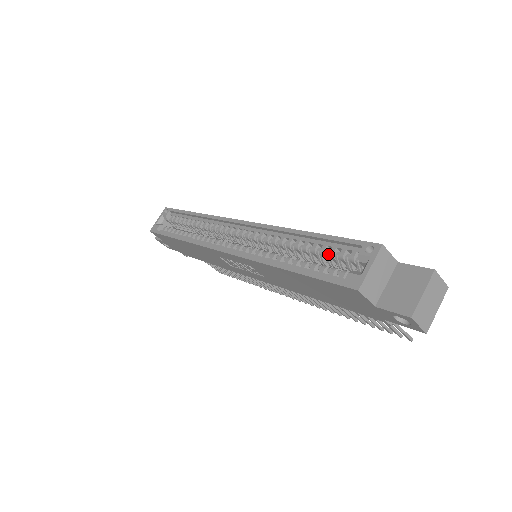
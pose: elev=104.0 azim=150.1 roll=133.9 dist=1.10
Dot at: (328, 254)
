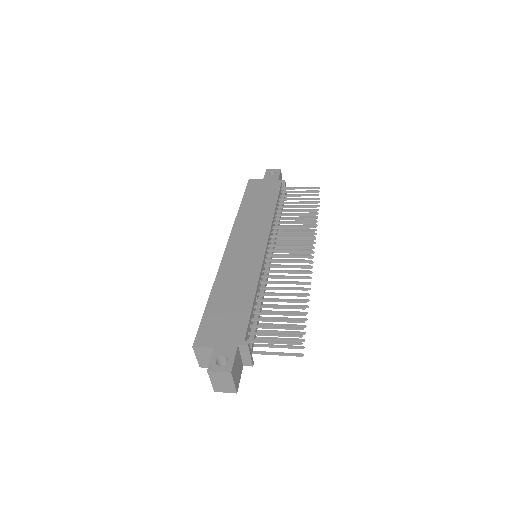
Dot at: occluded
